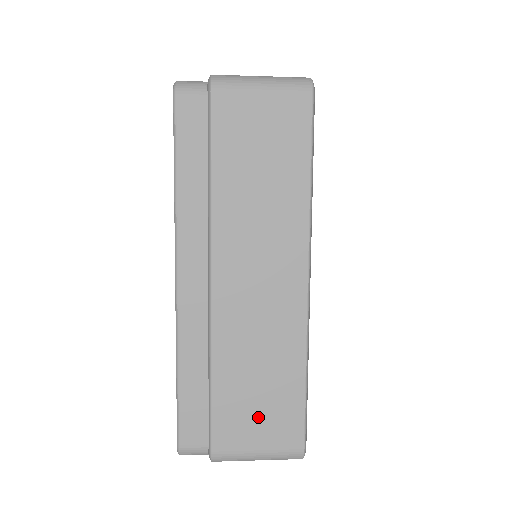
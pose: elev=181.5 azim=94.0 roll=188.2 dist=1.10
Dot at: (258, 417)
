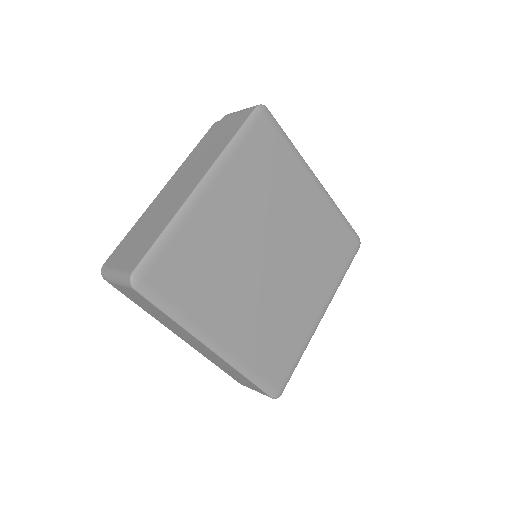
Dot at: (244, 382)
